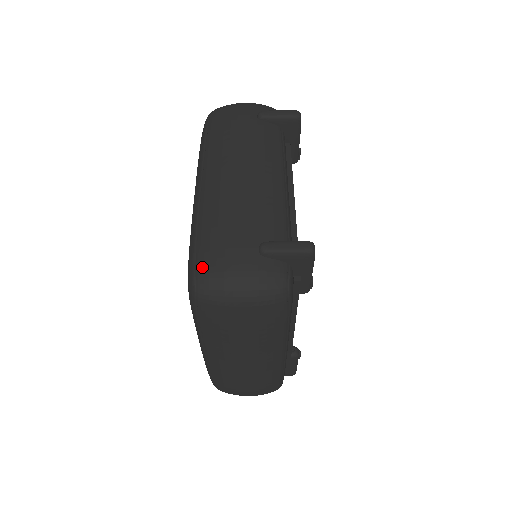
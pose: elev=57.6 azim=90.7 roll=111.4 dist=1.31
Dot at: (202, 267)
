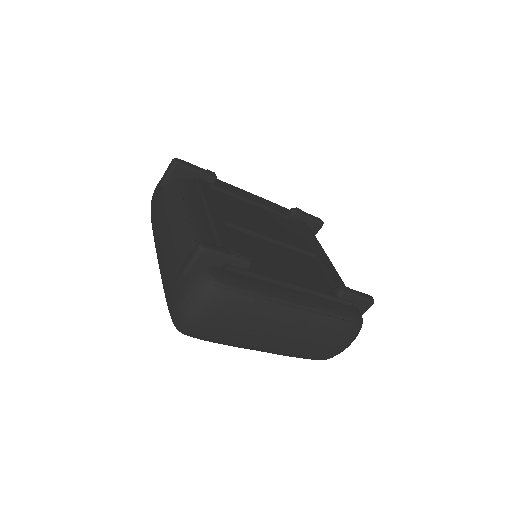
Dot at: (171, 315)
